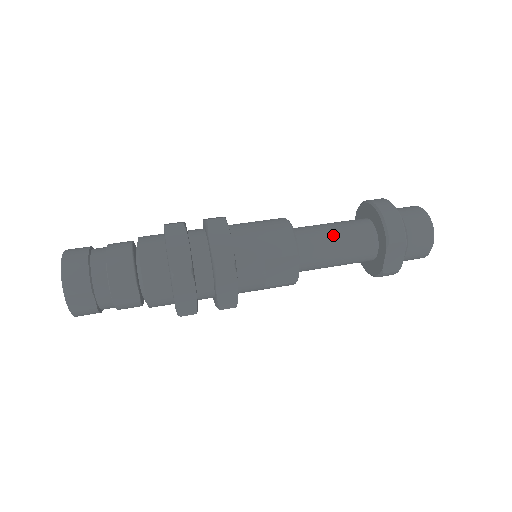
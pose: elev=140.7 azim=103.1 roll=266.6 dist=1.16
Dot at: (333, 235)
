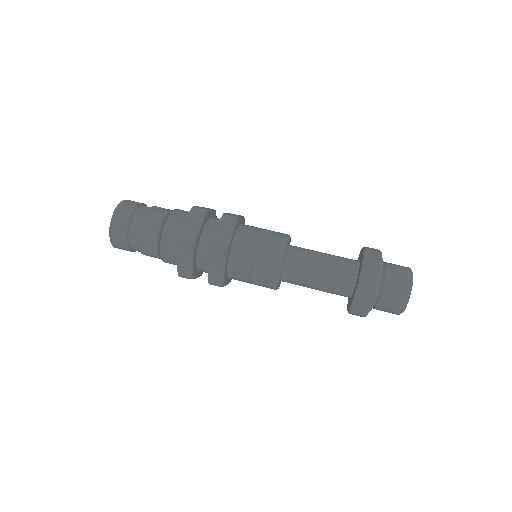
Dot at: (319, 263)
